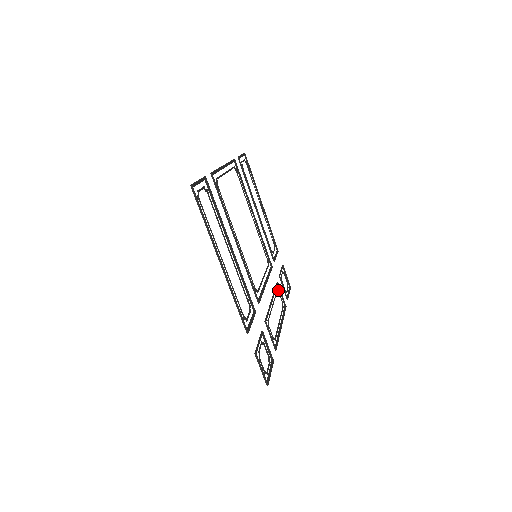
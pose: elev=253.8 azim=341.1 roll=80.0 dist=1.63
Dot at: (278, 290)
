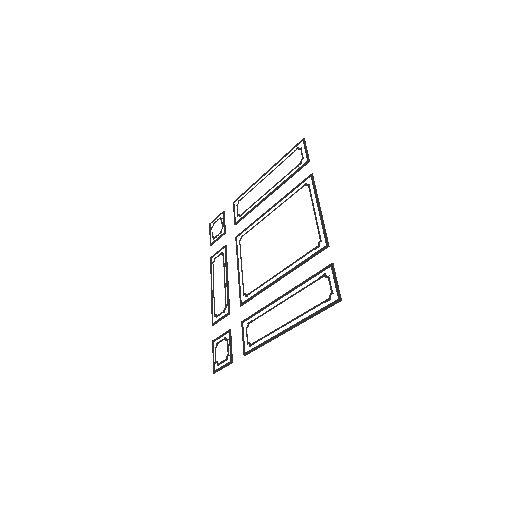
Dot at: occluded
